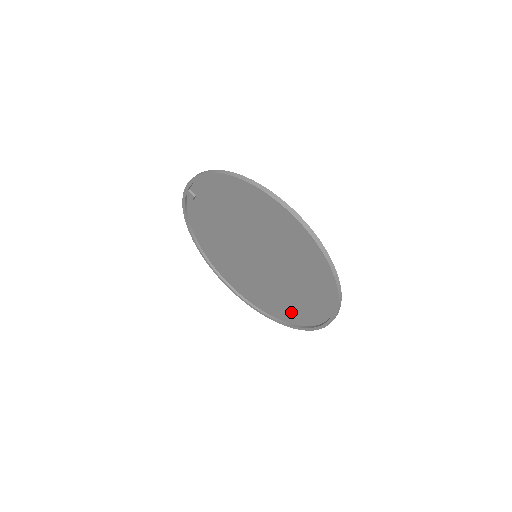
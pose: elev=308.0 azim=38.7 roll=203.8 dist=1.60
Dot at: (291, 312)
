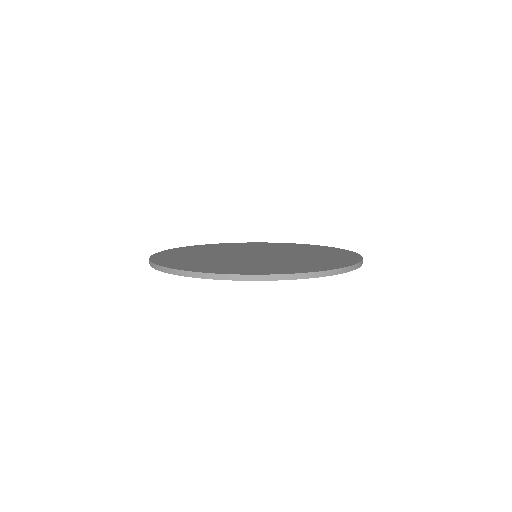
Dot at: occluded
